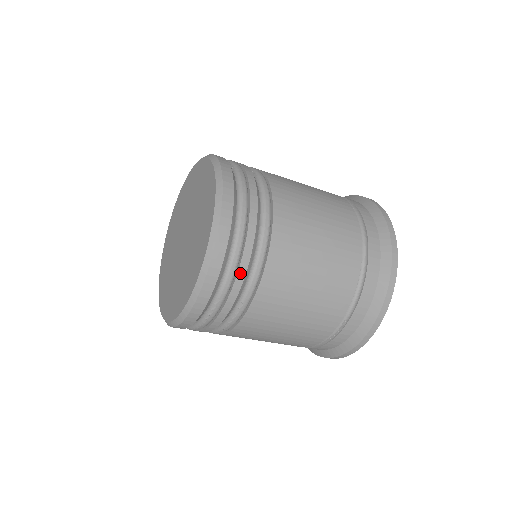
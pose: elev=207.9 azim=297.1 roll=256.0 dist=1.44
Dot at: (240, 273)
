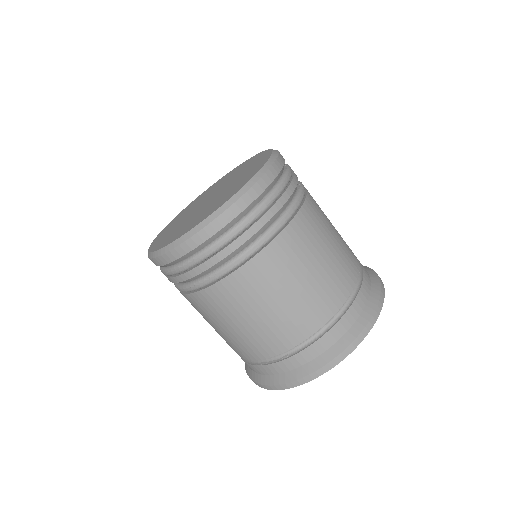
Dot at: (230, 247)
